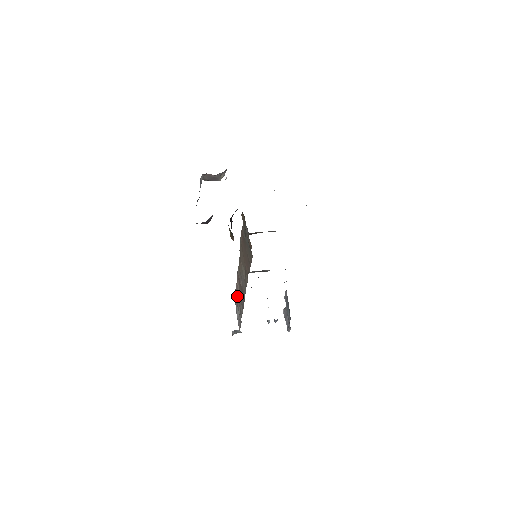
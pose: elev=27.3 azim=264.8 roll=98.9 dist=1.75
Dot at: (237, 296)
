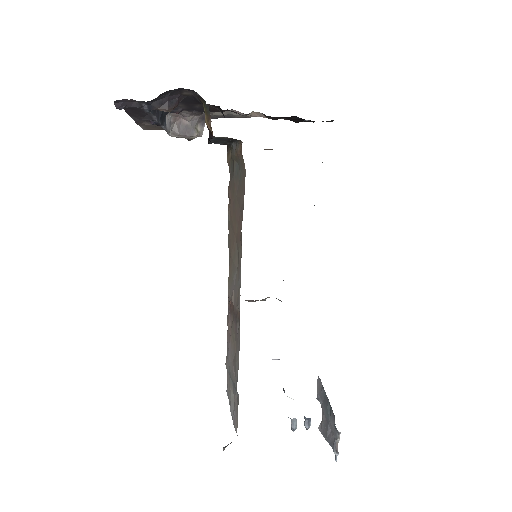
Dot at: (229, 351)
